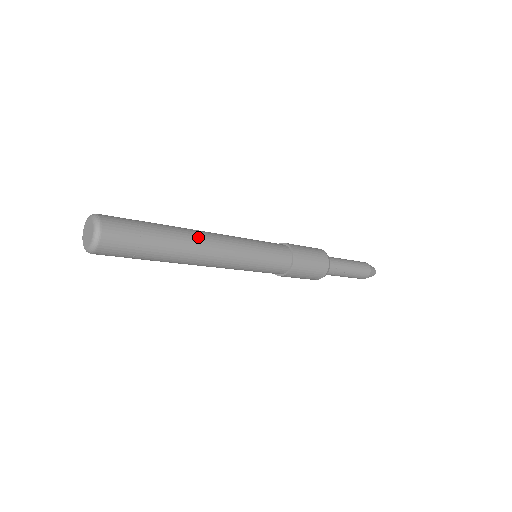
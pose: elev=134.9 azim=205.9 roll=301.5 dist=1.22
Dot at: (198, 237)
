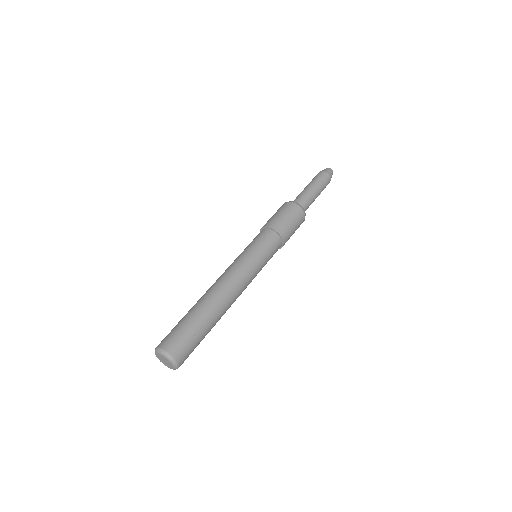
Dot at: (224, 297)
